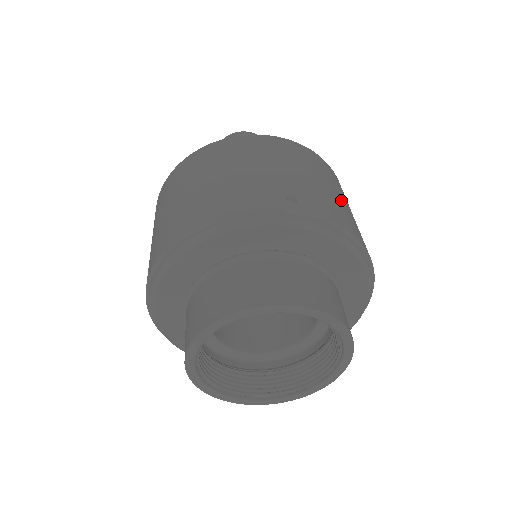
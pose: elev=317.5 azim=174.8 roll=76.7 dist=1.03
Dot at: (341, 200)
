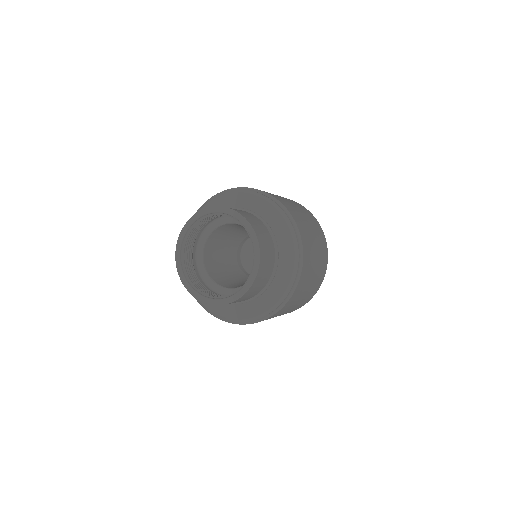
Dot at: occluded
